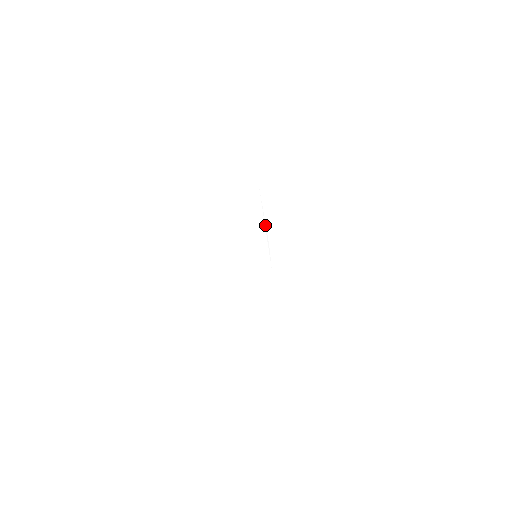
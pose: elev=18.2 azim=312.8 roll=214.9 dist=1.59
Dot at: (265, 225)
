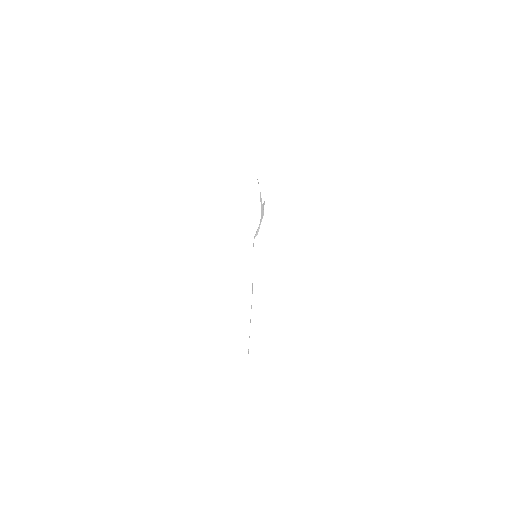
Dot at: (259, 228)
